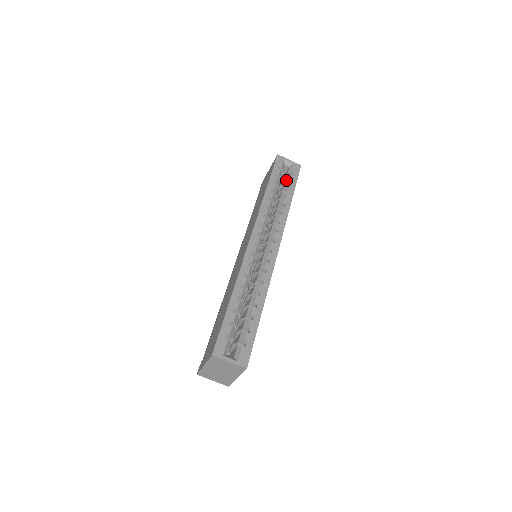
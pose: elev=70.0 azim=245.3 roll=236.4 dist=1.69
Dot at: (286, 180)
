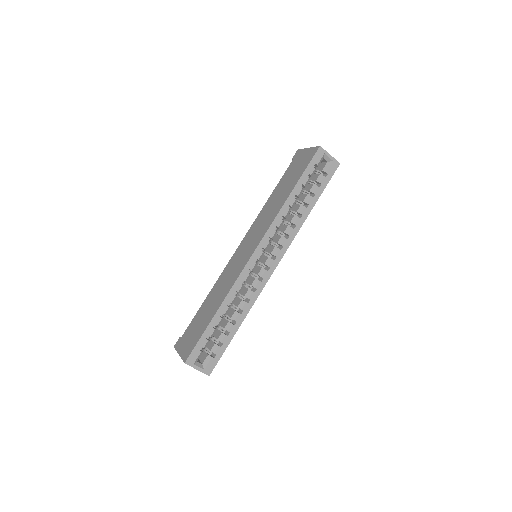
Dot at: (316, 181)
